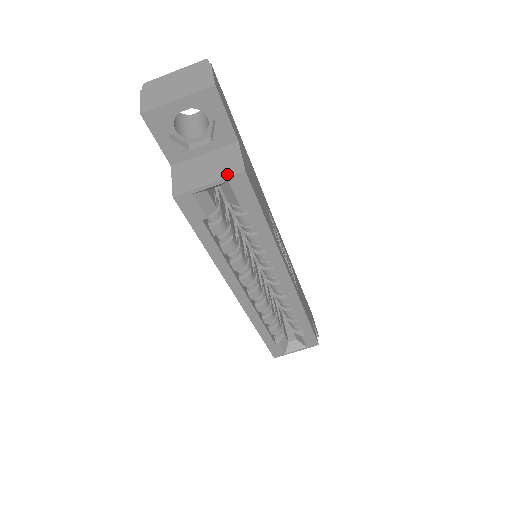
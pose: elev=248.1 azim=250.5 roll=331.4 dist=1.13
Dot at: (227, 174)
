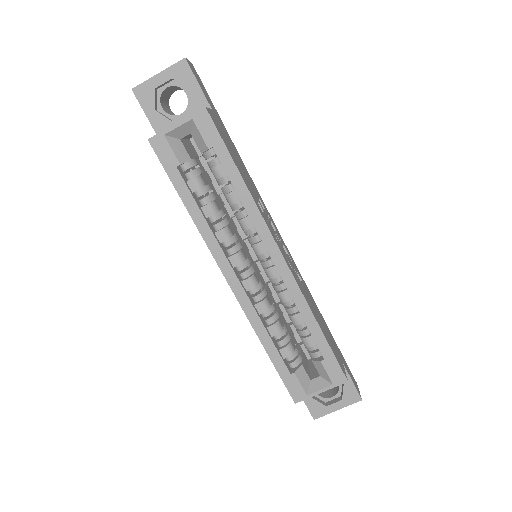
Dot at: (192, 115)
